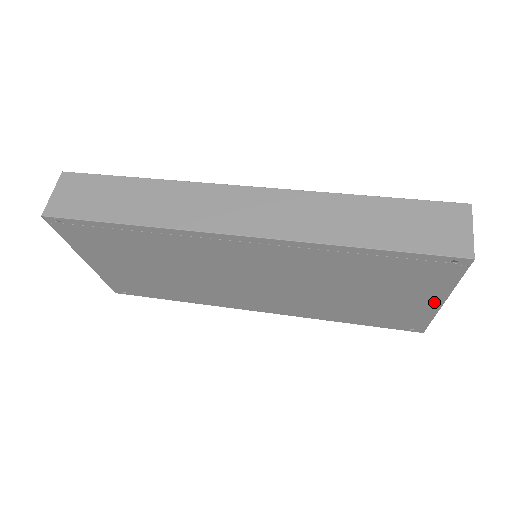
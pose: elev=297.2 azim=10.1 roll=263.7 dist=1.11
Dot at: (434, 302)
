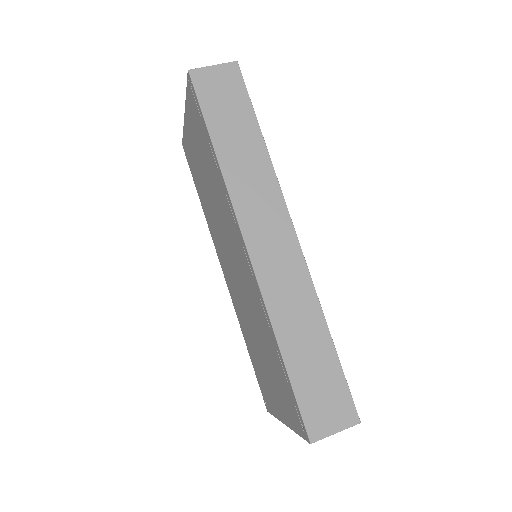
Dot at: (282, 417)
